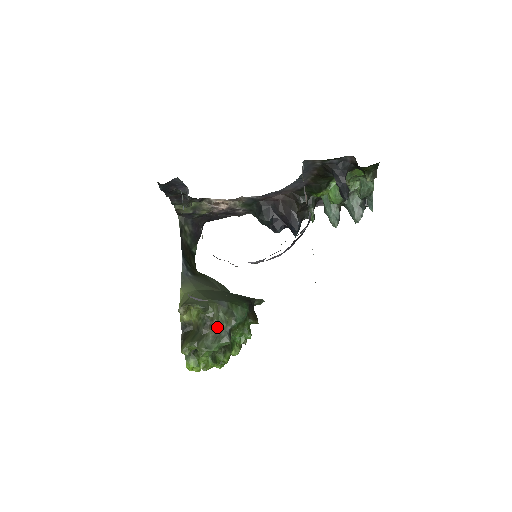
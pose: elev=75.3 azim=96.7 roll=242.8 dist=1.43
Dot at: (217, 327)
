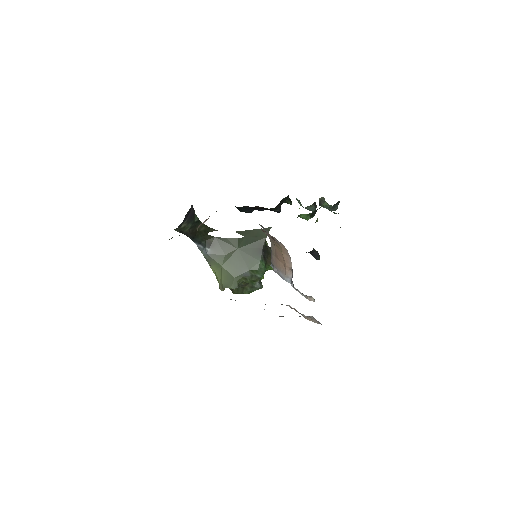
Dot at: (250, 284)
